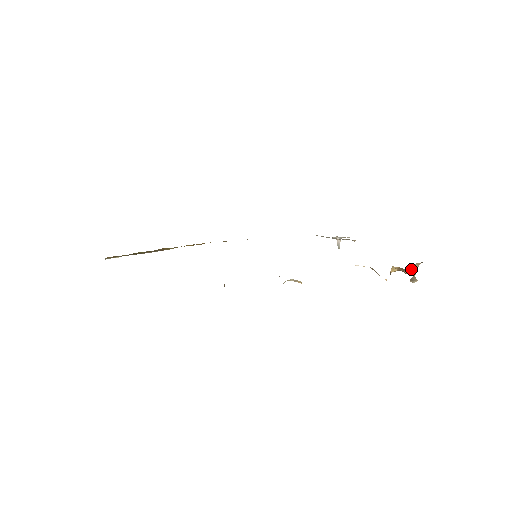
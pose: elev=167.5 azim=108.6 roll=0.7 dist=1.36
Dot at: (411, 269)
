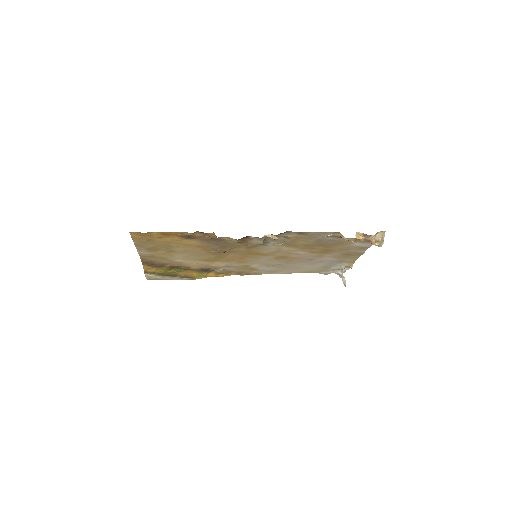
Dot at: (376, 238)
